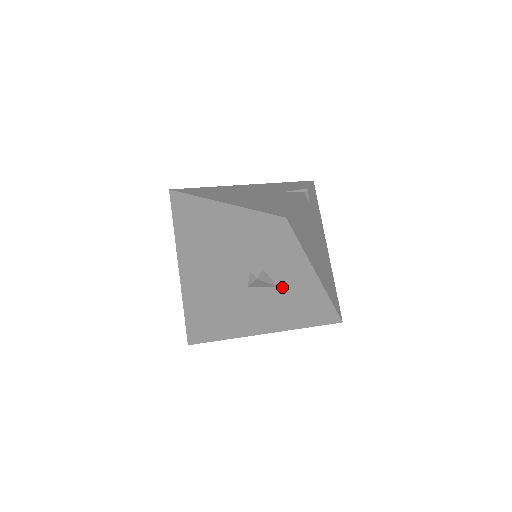
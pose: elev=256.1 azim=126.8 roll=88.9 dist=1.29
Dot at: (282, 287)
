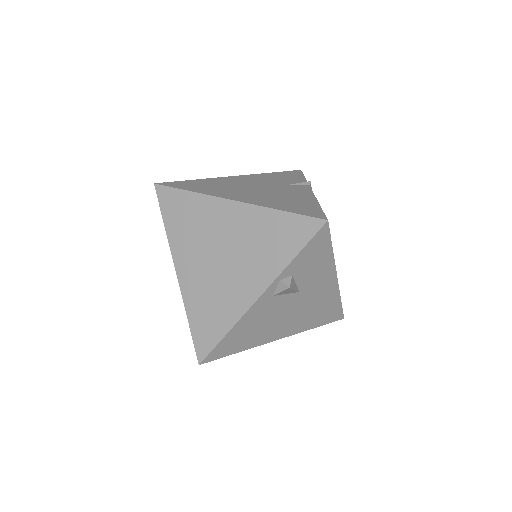
Dot at: (303, 292)
